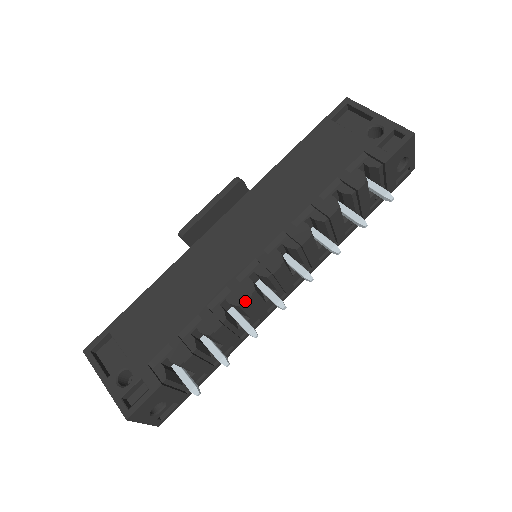
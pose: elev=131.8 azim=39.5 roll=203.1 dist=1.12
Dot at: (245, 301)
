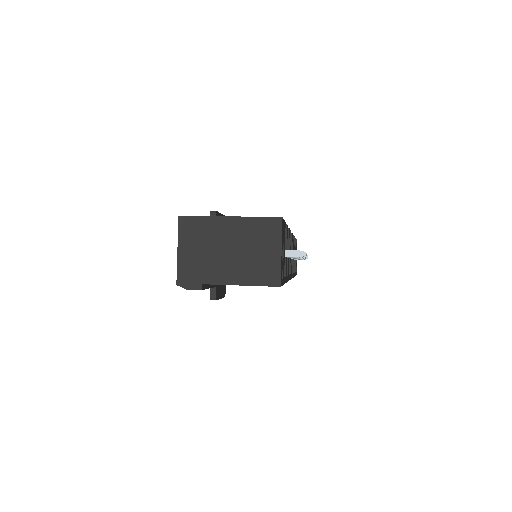
Dot at: (290, 230)
